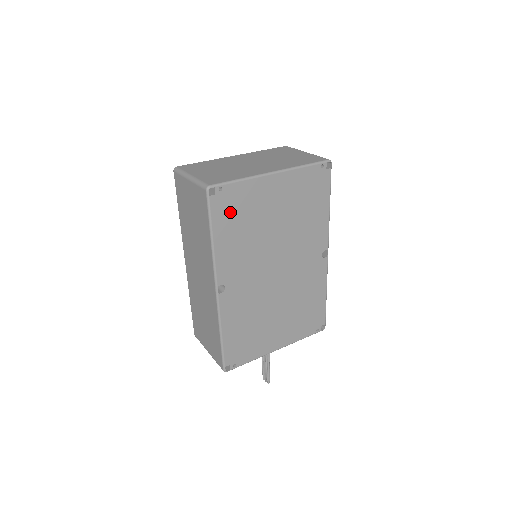
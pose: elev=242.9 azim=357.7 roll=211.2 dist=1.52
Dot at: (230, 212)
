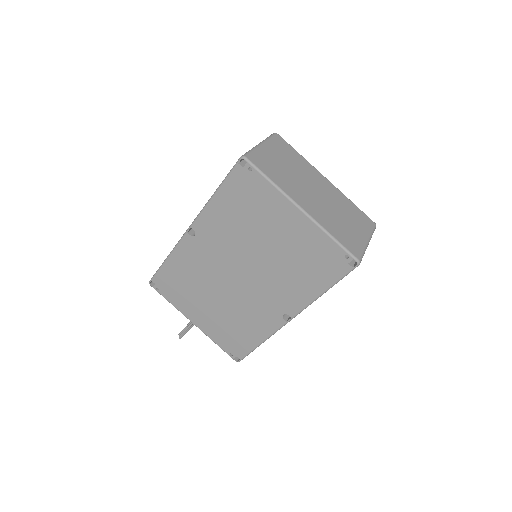
Dot at: (243, 193)
